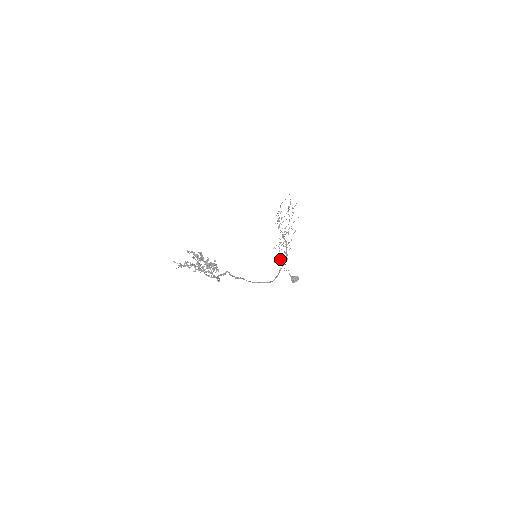
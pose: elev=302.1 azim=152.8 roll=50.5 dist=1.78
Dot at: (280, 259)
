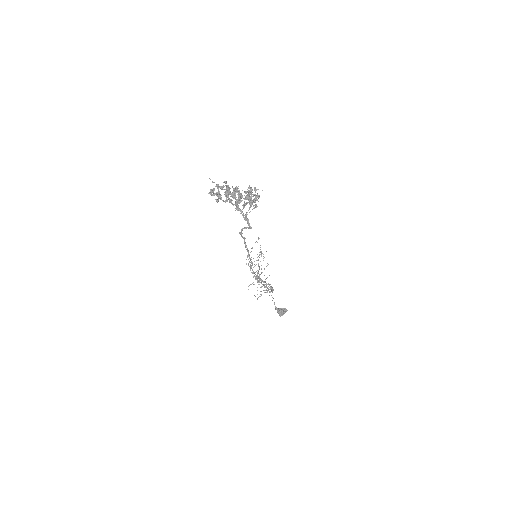
Dot at: (261, 291)
